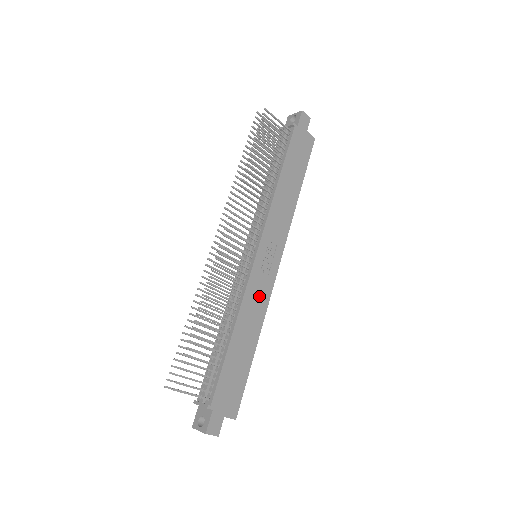
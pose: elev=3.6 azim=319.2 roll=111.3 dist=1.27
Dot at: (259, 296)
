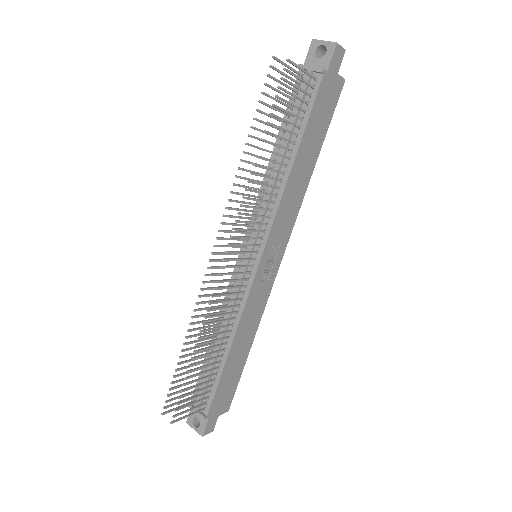
Dot at: (258, 303)
